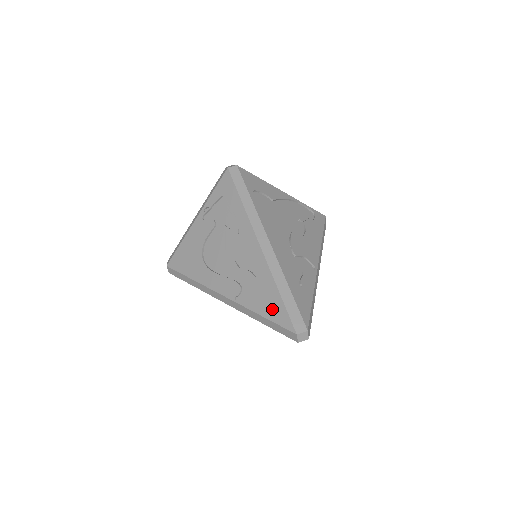
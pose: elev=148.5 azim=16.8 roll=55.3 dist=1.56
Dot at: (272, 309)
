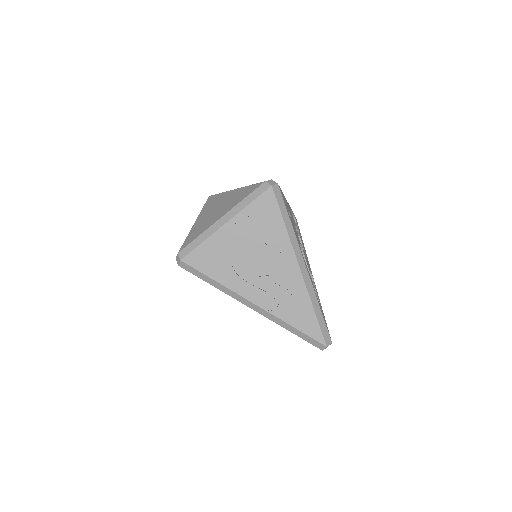
Dot at: (306, 324)
